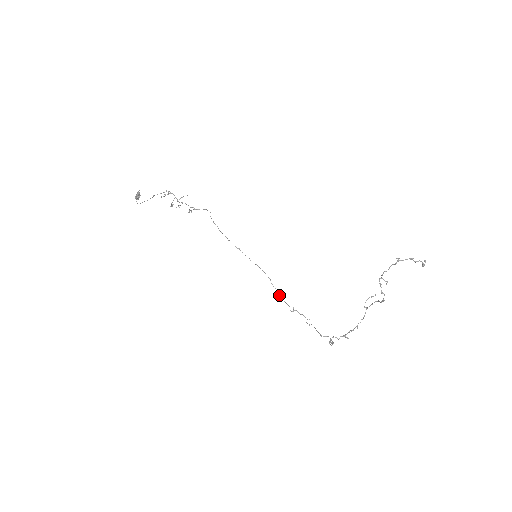
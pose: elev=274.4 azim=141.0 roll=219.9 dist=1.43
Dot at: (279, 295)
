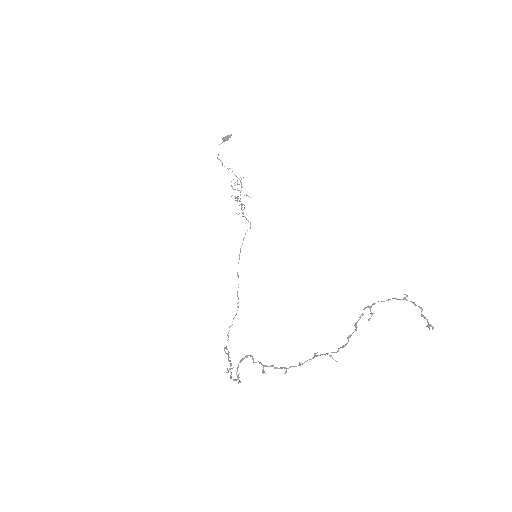
Dot at: occluded
